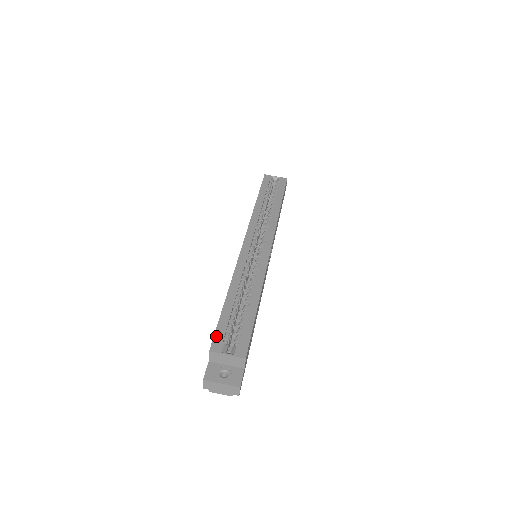
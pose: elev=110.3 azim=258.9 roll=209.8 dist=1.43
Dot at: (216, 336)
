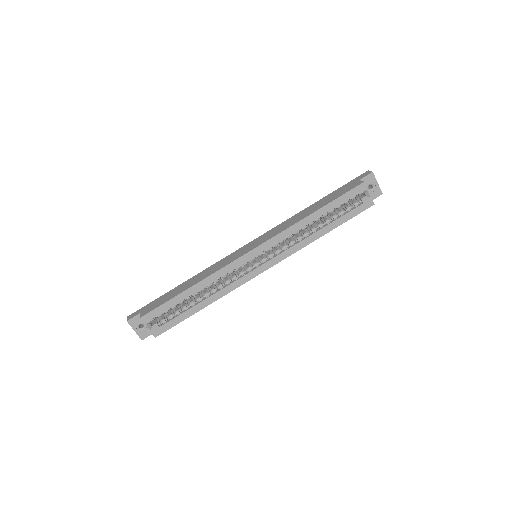
Dot at: (153, 312)
